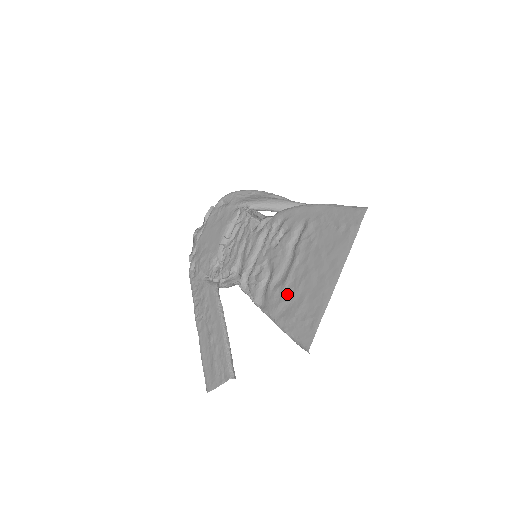
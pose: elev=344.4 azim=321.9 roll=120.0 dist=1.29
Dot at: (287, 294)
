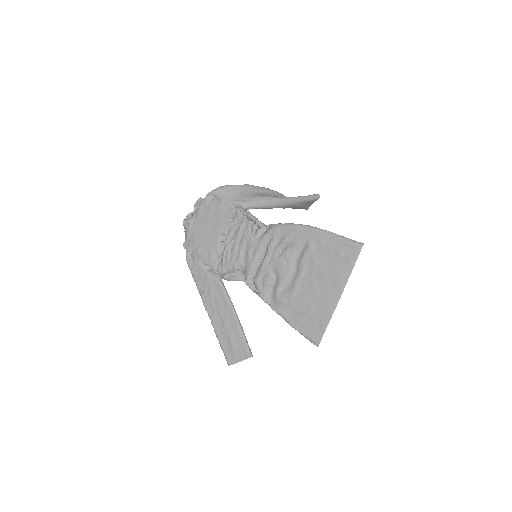
Dot at: (295, 301)
